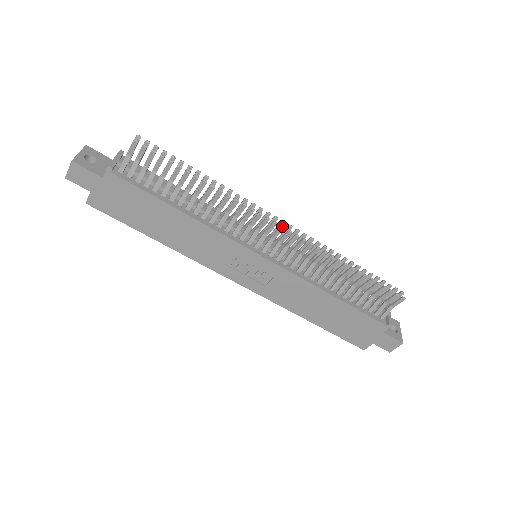
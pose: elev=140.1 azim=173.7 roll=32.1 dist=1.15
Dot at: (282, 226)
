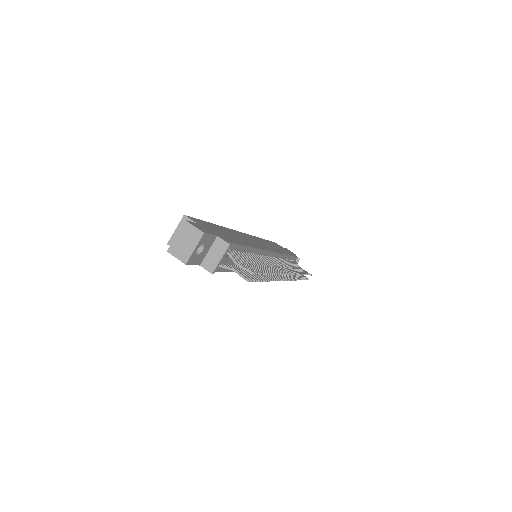
Dot at: occluded
